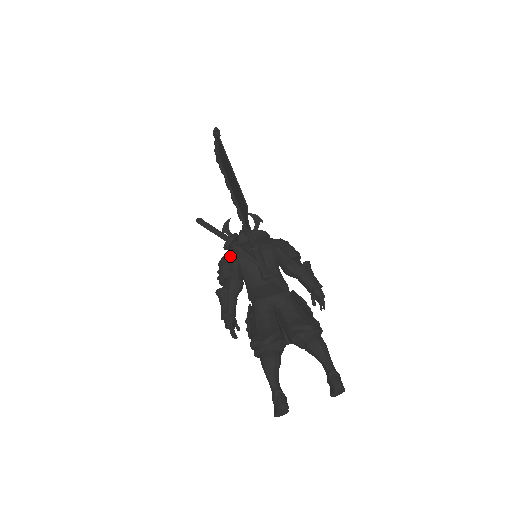
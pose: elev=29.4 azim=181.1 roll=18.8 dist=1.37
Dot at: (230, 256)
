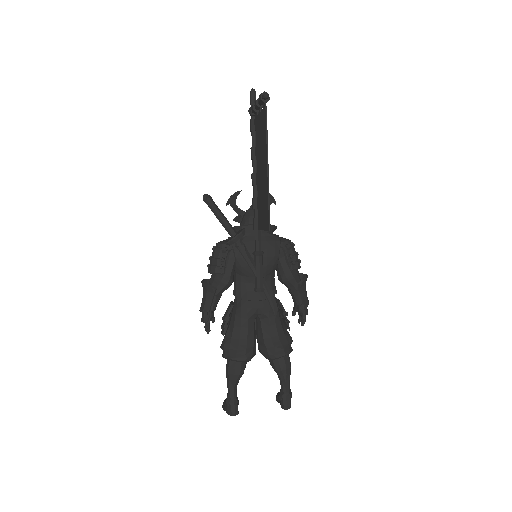
Dot at: (229, 249)
